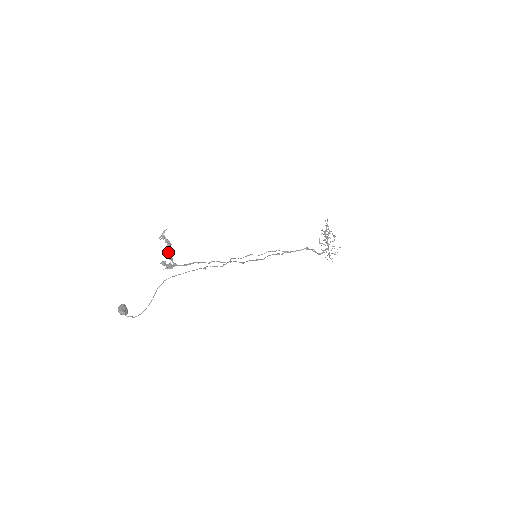
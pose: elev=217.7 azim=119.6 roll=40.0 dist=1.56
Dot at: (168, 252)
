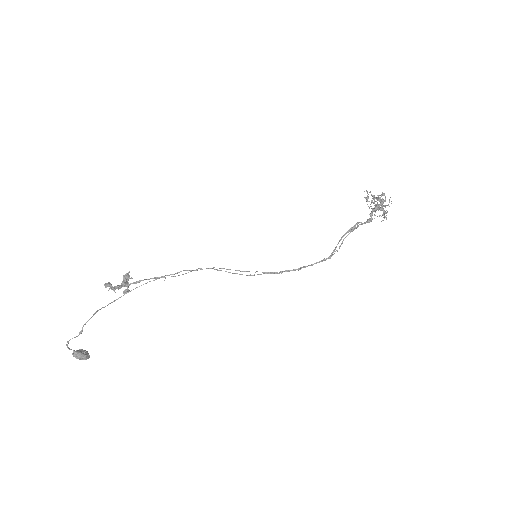
Dot at: (123, 281)
